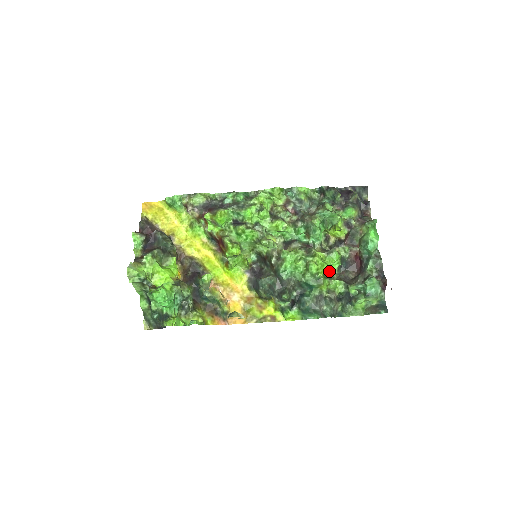
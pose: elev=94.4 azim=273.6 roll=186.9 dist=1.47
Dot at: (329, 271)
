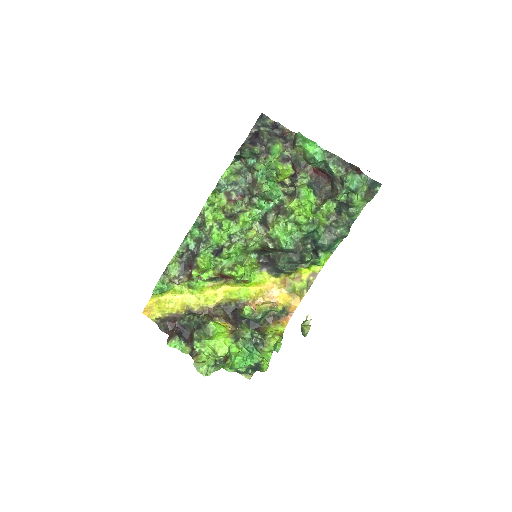
Dot at: (312, 206)
